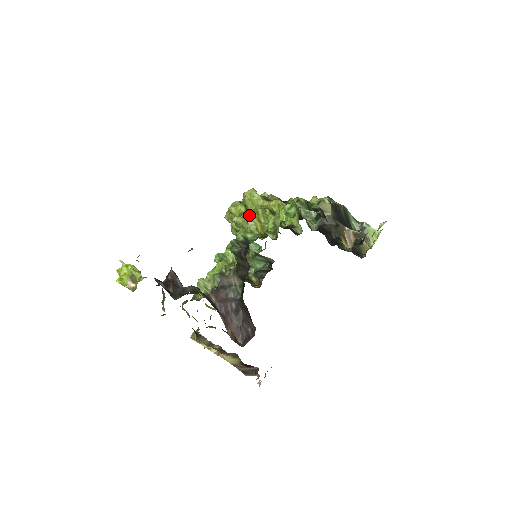
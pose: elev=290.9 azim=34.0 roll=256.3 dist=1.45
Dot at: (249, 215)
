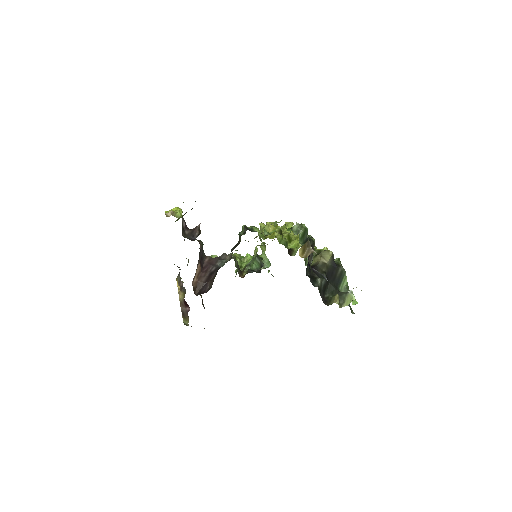
Dot at: occluded
